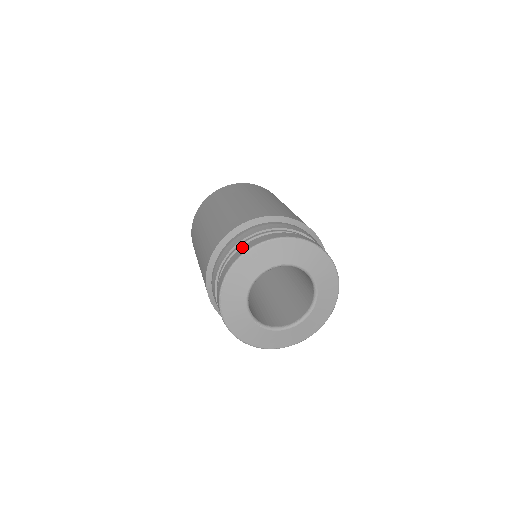
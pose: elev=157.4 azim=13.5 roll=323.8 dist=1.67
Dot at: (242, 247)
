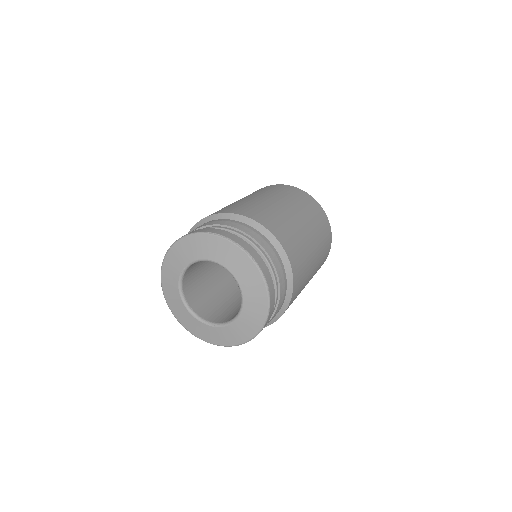
Dot at: occluded
